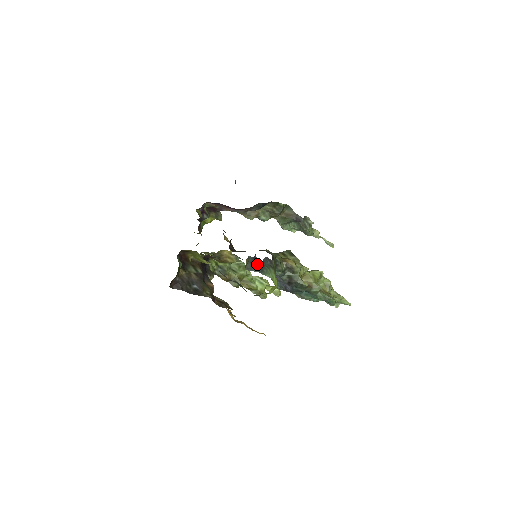
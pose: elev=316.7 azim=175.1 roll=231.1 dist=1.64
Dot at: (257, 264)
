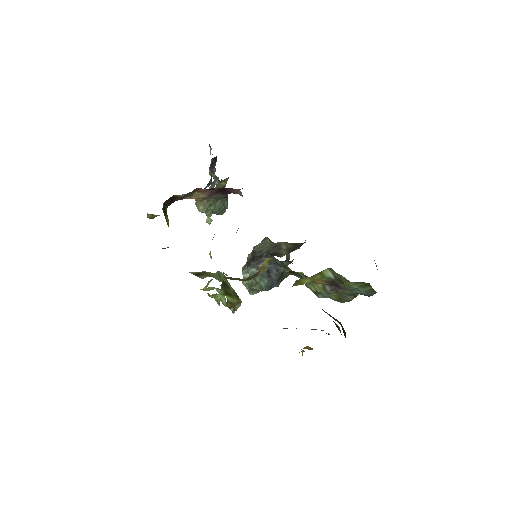
Dot at: occluded
